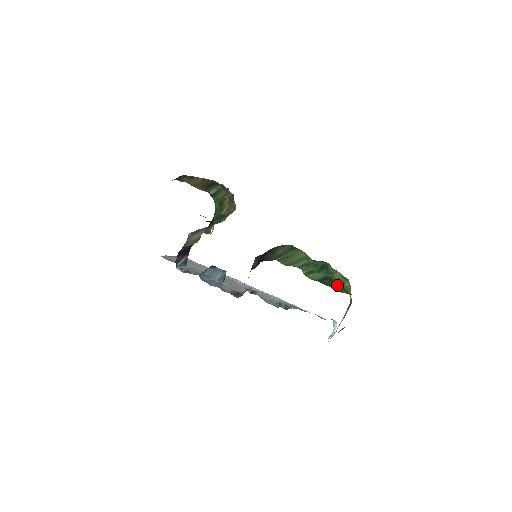
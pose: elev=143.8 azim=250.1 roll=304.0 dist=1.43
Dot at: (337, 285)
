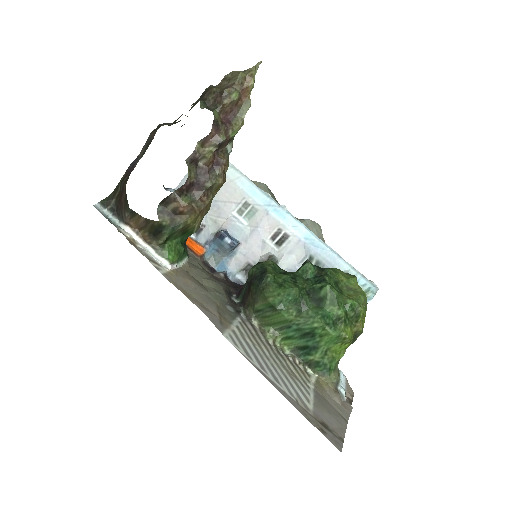
Dot at: (316, 357)
